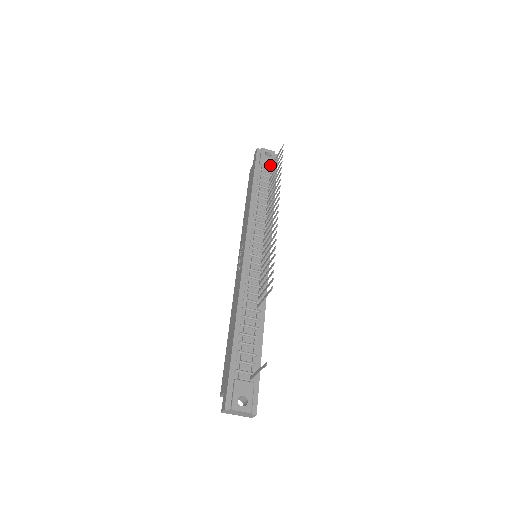
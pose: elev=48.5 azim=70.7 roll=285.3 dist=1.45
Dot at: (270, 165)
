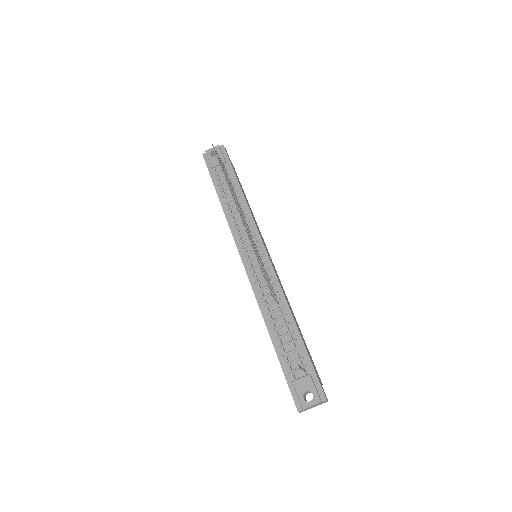
Dot at: occluded
